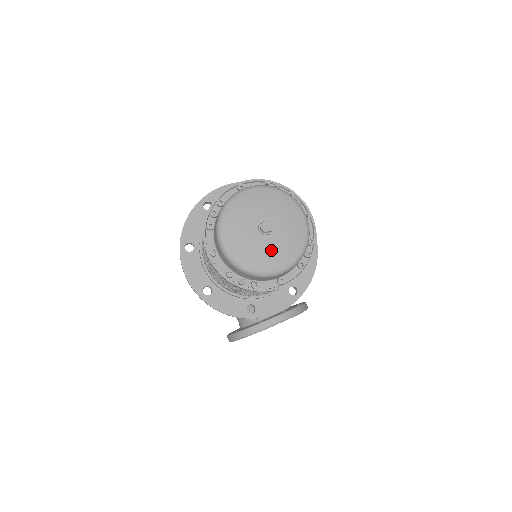
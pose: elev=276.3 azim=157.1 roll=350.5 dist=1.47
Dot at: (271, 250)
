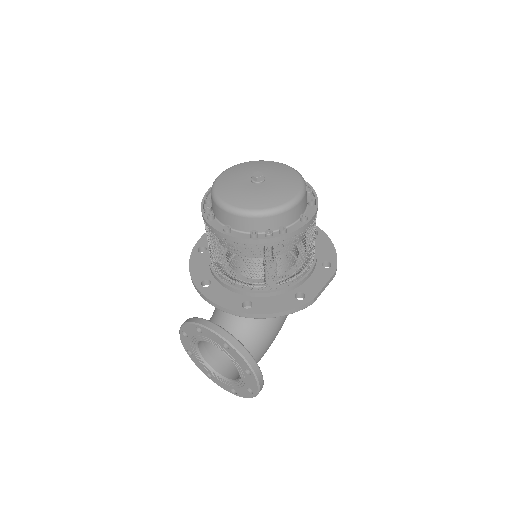
Dot at: (242, 191)
